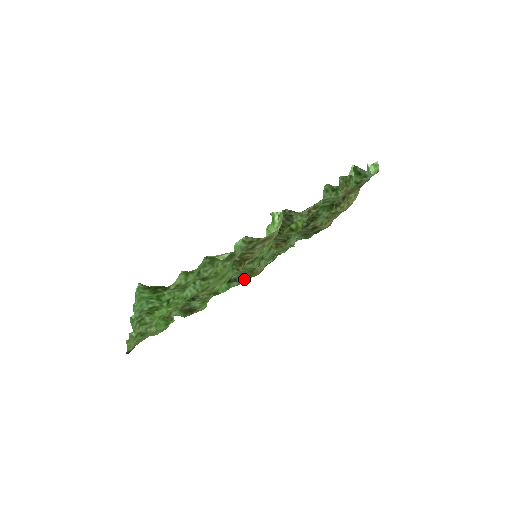
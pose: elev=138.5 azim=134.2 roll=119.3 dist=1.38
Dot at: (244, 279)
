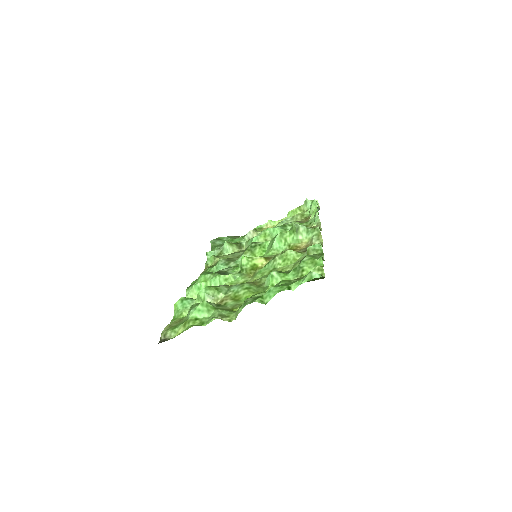
Dot at: occluded
